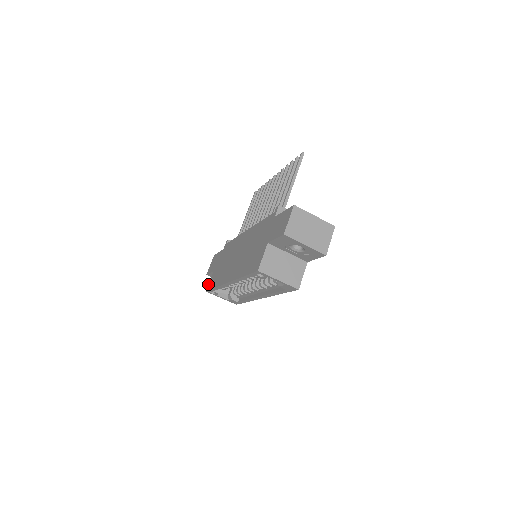
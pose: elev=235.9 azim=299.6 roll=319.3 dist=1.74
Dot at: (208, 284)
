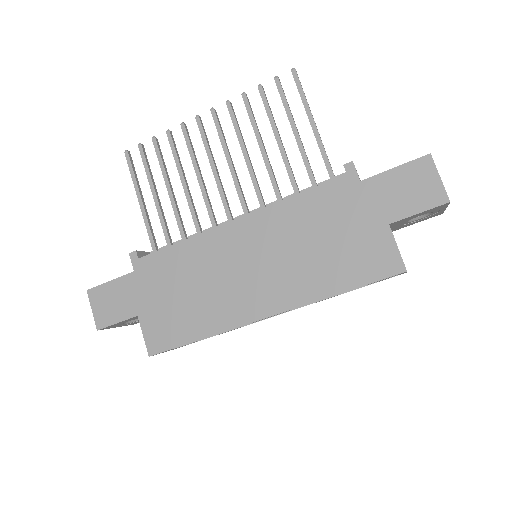
Dot at: (145, 343)
